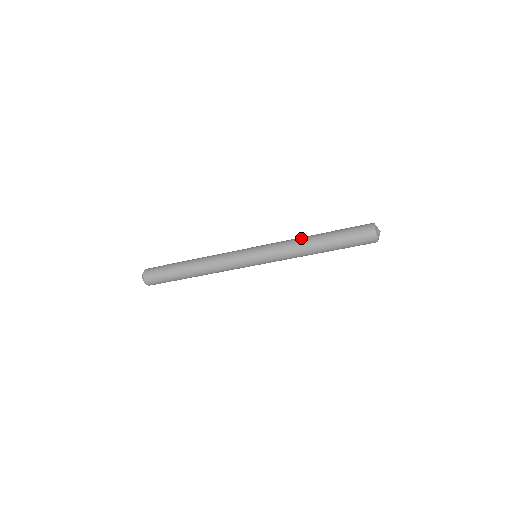
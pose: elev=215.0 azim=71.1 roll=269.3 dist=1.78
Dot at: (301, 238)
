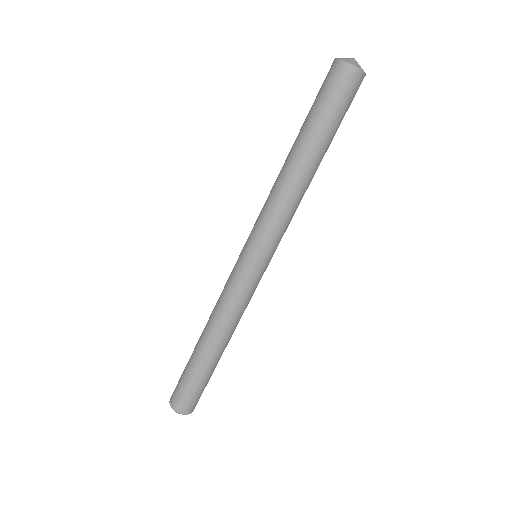
Dot at: (278, 179)
